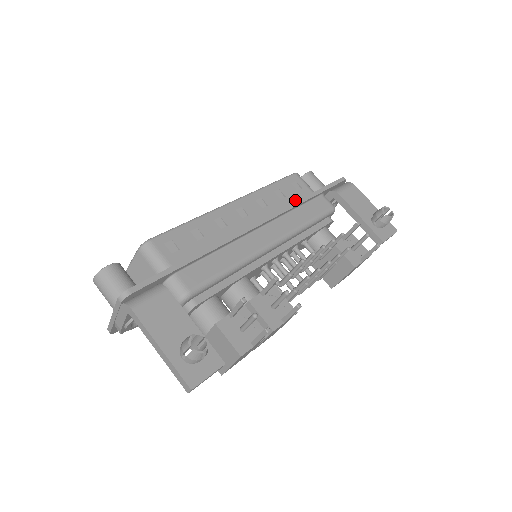
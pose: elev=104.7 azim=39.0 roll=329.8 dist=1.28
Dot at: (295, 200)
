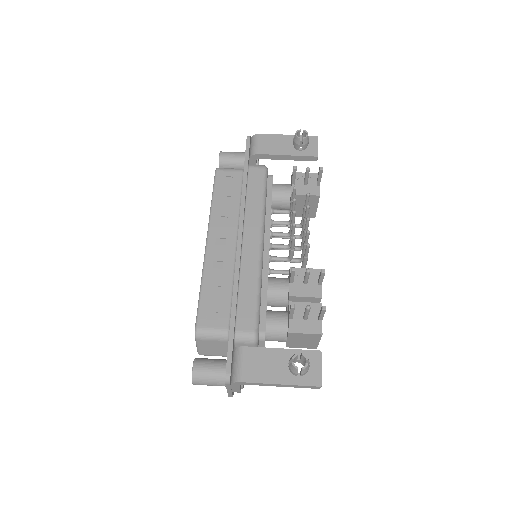
Dot at: (238, 191)
